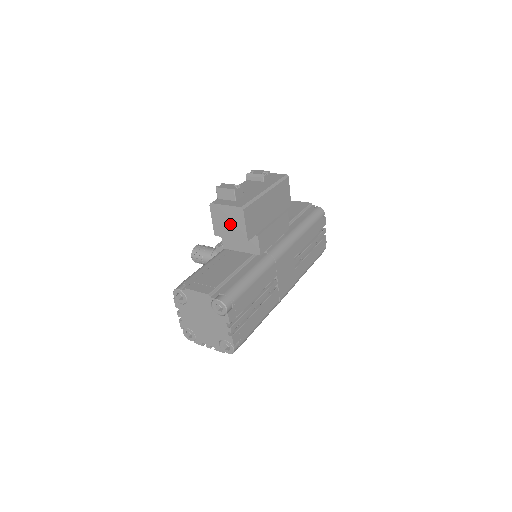
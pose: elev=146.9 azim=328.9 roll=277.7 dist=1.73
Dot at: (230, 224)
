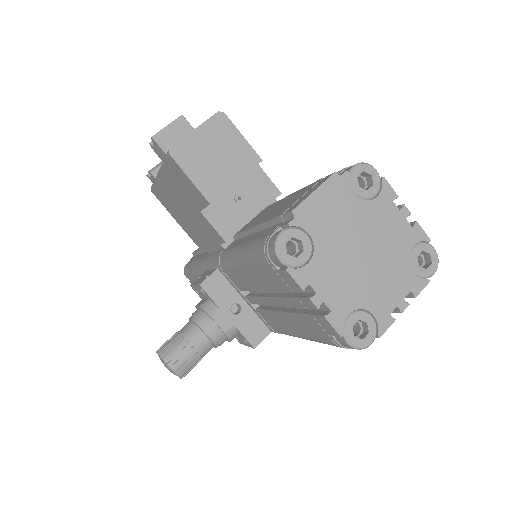
Dot at: (221, 156)
